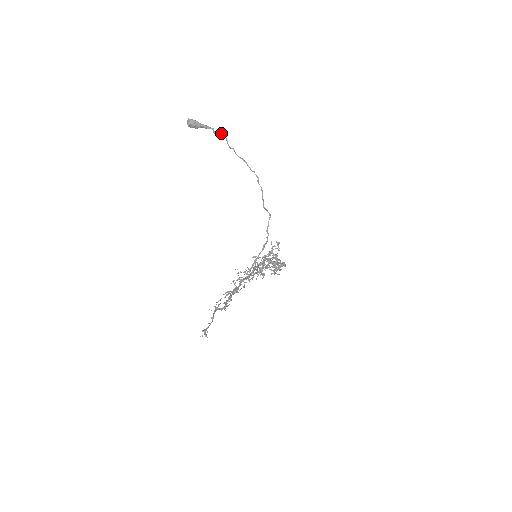
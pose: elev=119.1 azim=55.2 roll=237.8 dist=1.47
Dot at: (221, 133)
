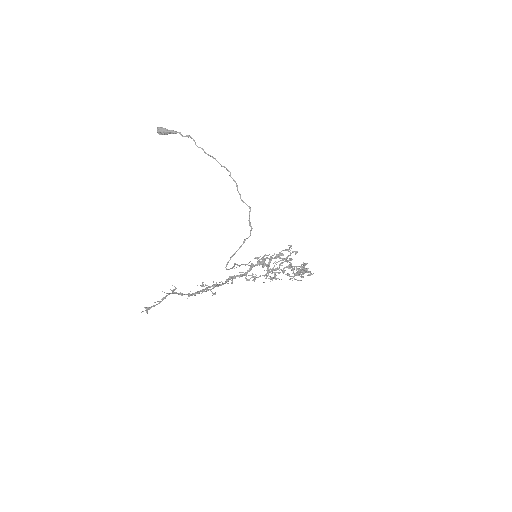
Dot at: (188, 135)
